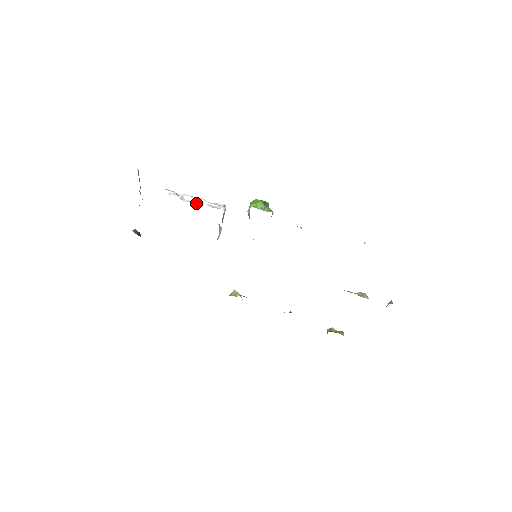
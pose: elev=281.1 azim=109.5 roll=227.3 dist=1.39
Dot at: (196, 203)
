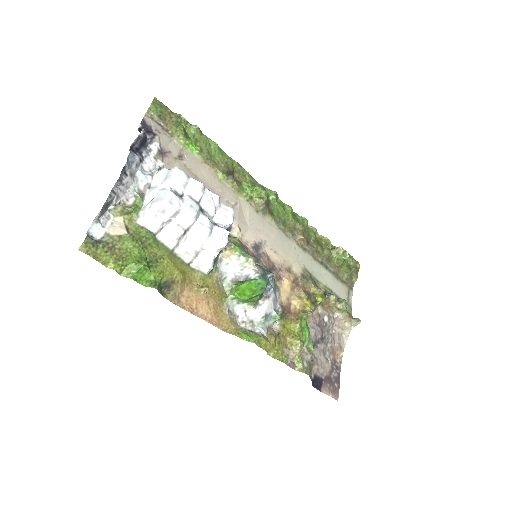
Dot at: (190, 228)
